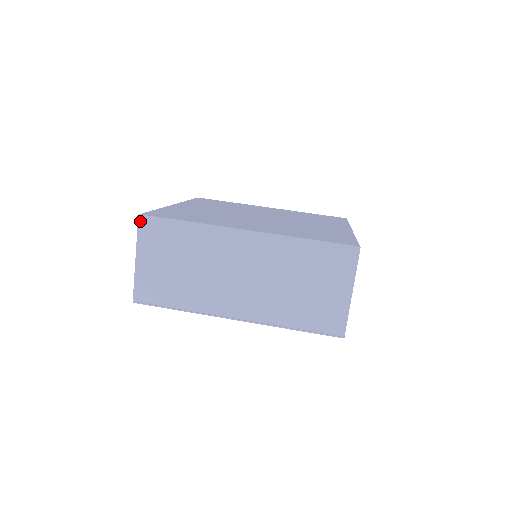
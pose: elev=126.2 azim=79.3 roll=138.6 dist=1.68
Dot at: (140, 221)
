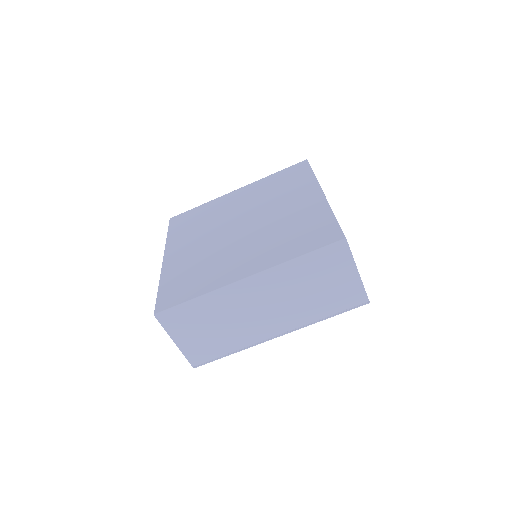
Dot at: (158, 318)
